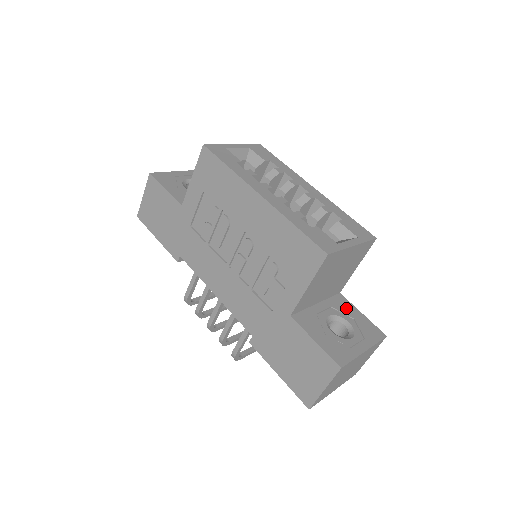
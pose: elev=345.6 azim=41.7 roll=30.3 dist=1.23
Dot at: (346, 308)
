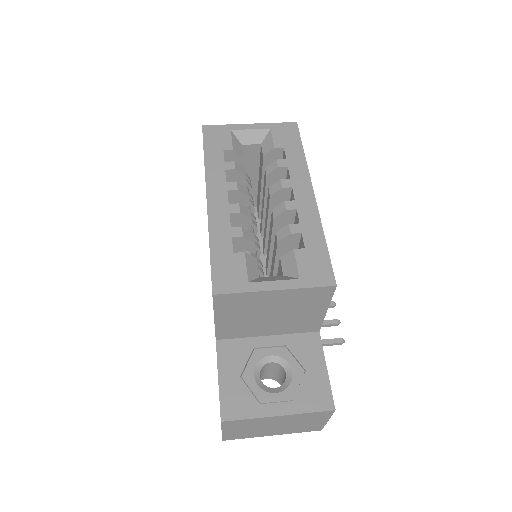
Dot at: (307, 353)
